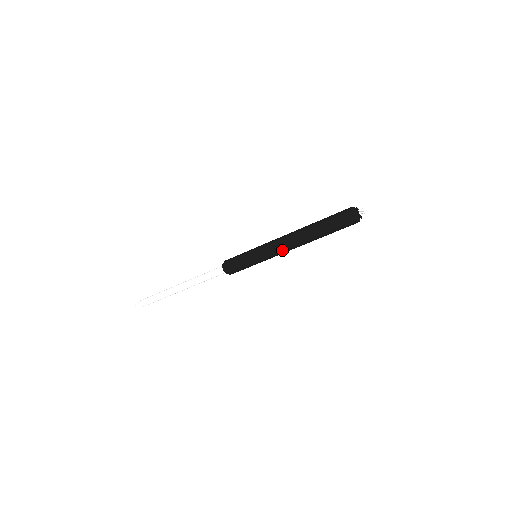
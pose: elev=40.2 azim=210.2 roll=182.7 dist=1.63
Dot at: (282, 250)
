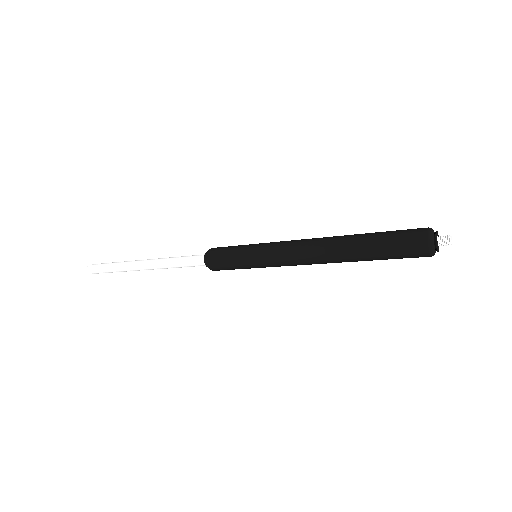
Dot at: (295, 260)
